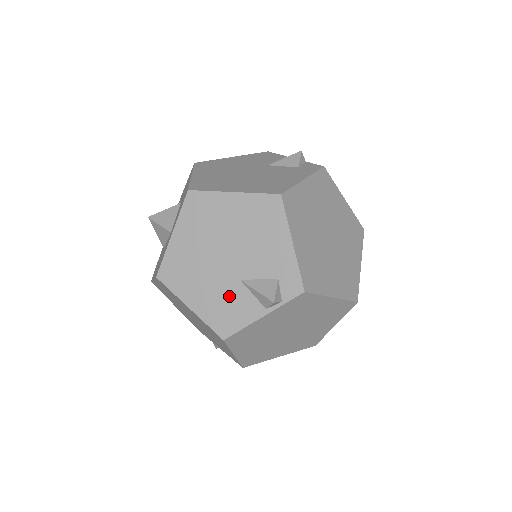
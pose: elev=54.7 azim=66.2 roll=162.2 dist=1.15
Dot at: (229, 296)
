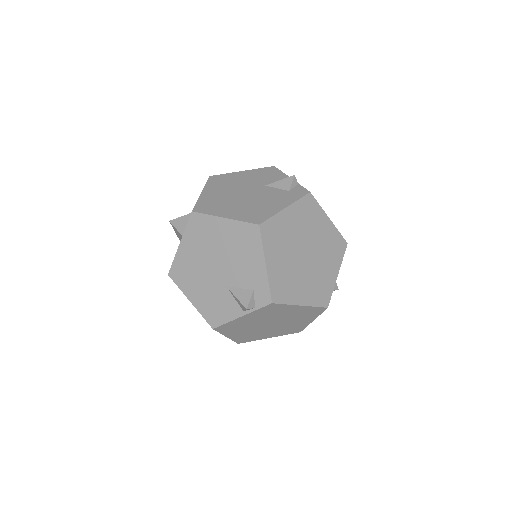
Dot at: (218, 297)
